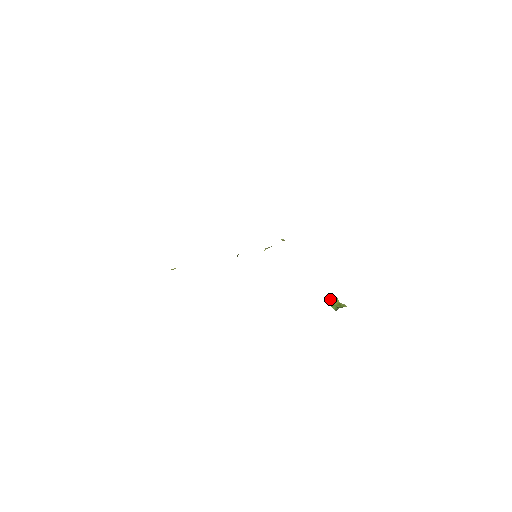
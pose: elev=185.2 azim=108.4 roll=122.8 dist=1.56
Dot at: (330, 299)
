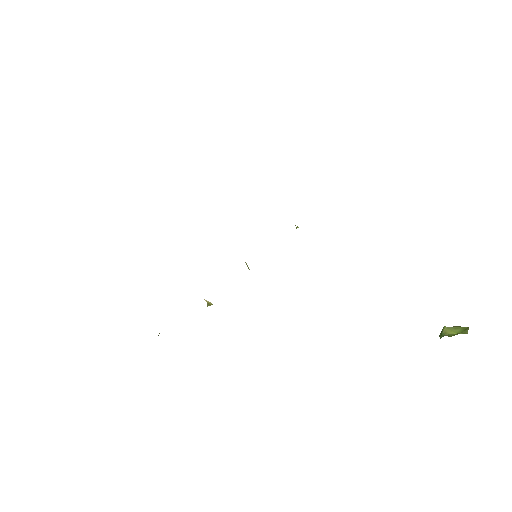
Dot at: occluded
